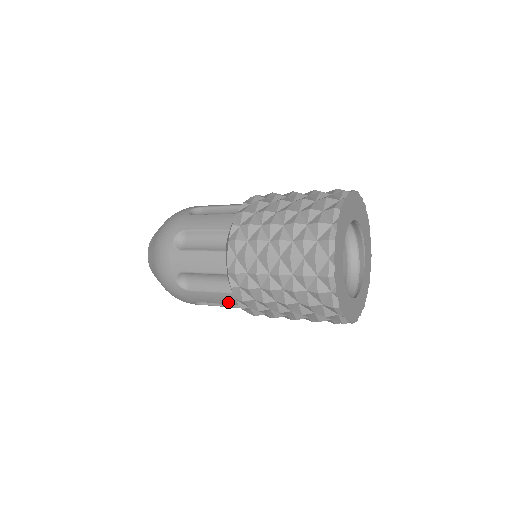
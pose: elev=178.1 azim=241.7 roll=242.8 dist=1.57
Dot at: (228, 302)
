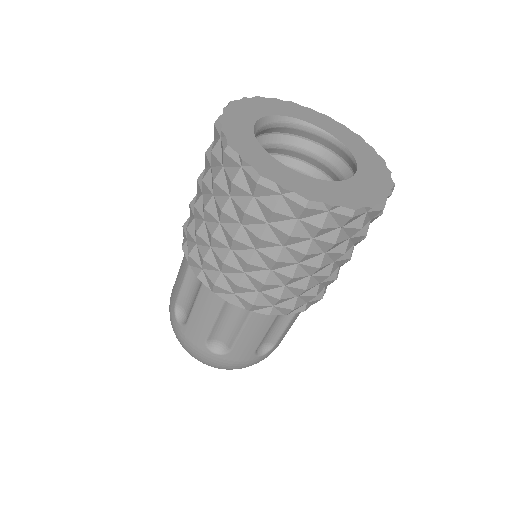
Dot at: (186, 266)
